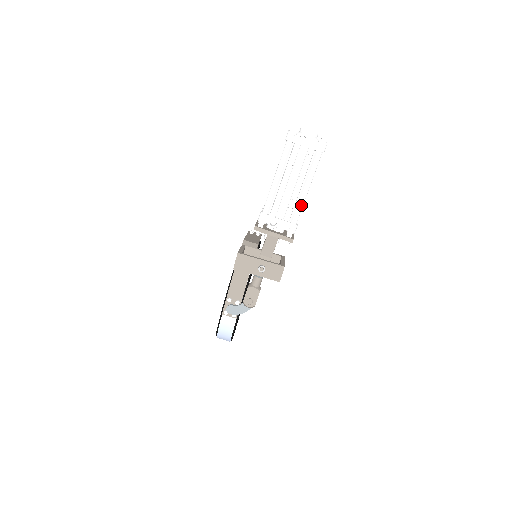
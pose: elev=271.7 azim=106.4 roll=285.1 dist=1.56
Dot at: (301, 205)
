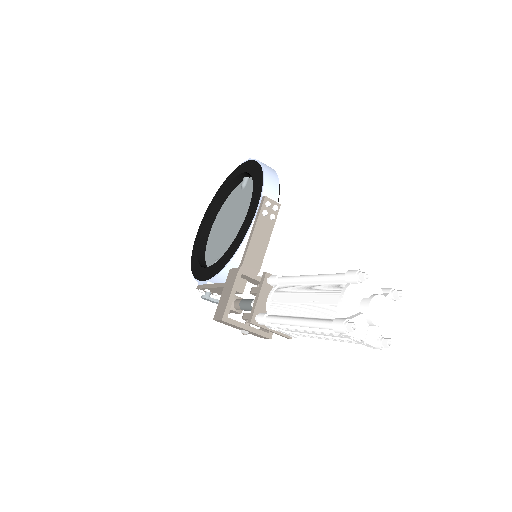
Dot at: occluded
